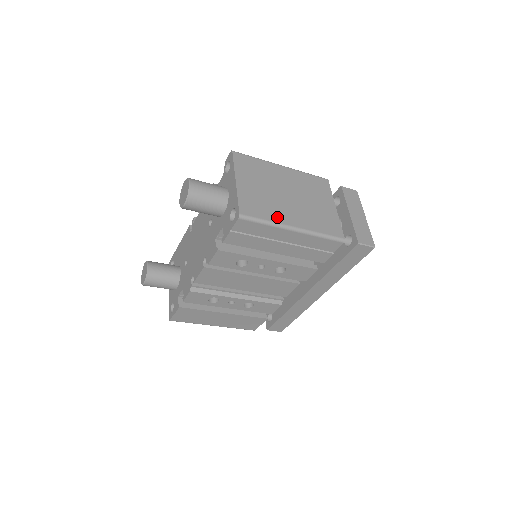
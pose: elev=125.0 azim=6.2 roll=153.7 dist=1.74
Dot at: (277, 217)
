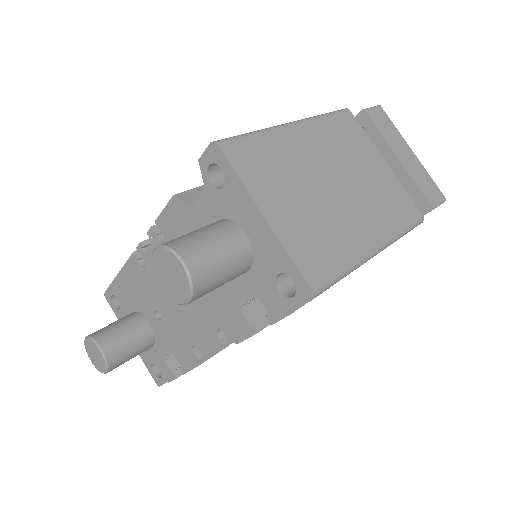
Dot at: (351, 249)
